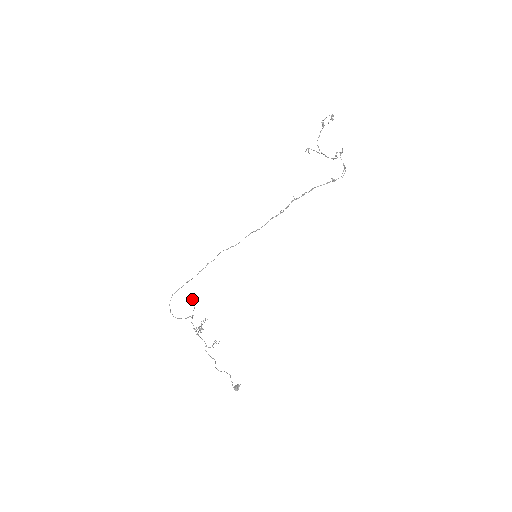
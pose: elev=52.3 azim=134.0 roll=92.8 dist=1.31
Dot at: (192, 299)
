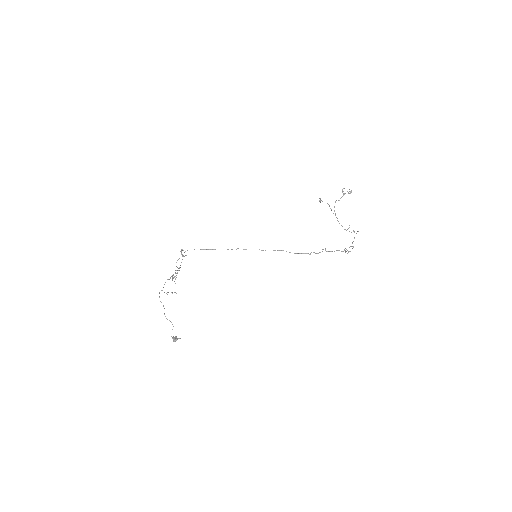
Dot at: (181, 250)
